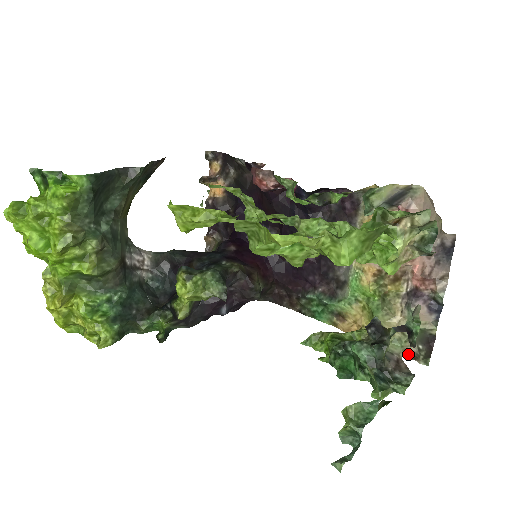
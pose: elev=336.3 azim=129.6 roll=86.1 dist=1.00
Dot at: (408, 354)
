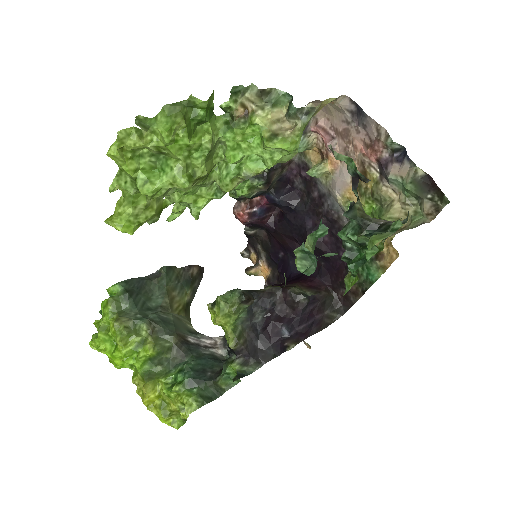
Dot at: (431, 215)
